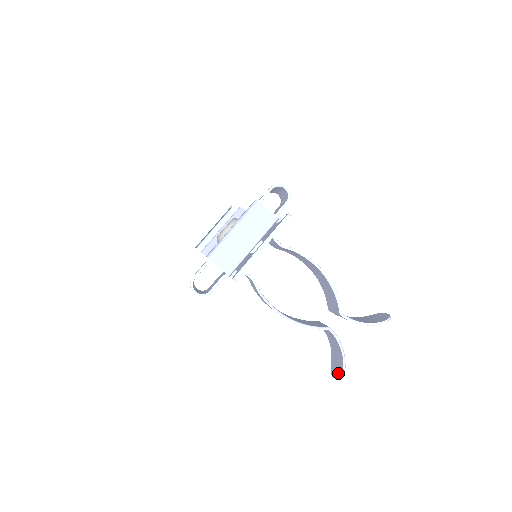
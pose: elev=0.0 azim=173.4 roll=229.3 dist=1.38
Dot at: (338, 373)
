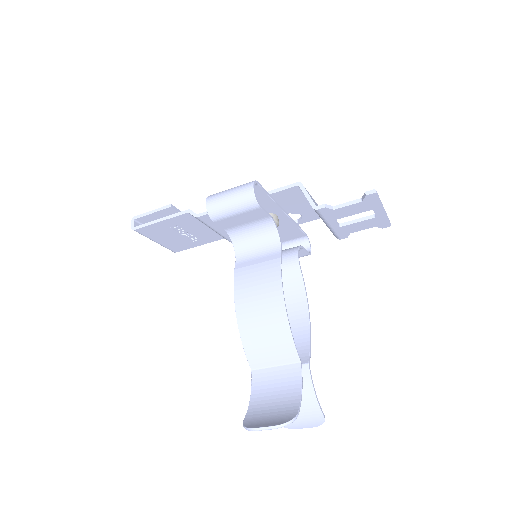
Dot at: (279, 420)
